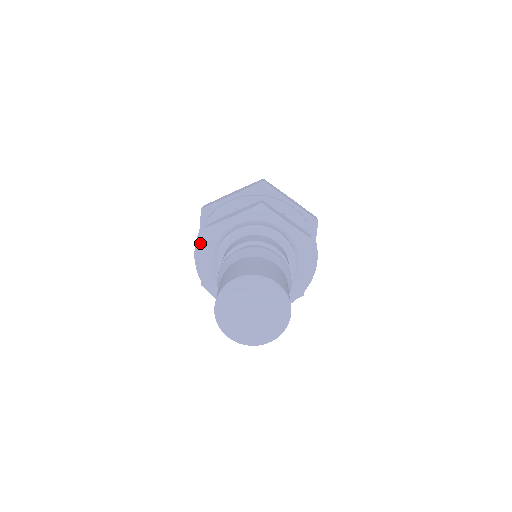
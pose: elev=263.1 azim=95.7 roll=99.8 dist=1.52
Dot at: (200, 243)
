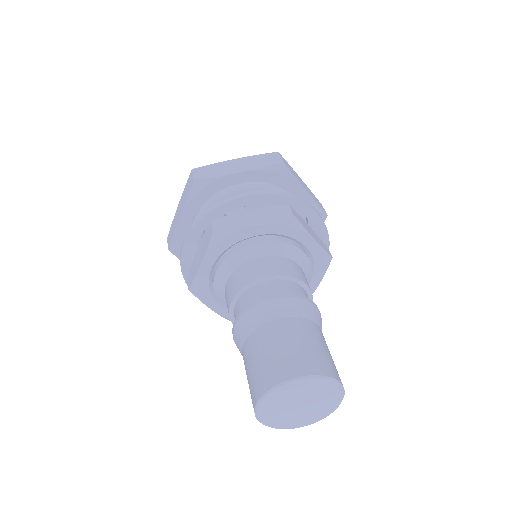
Dot at: occluded
